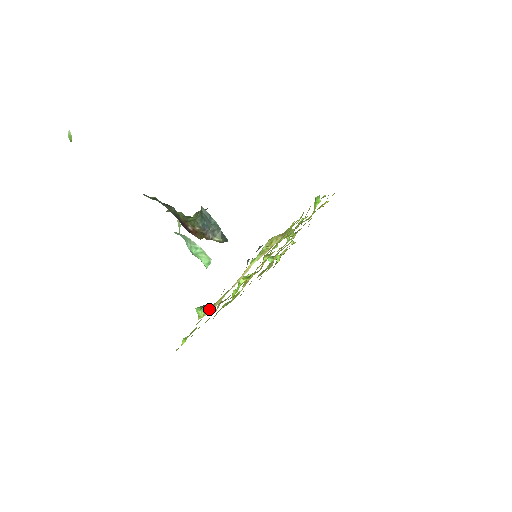
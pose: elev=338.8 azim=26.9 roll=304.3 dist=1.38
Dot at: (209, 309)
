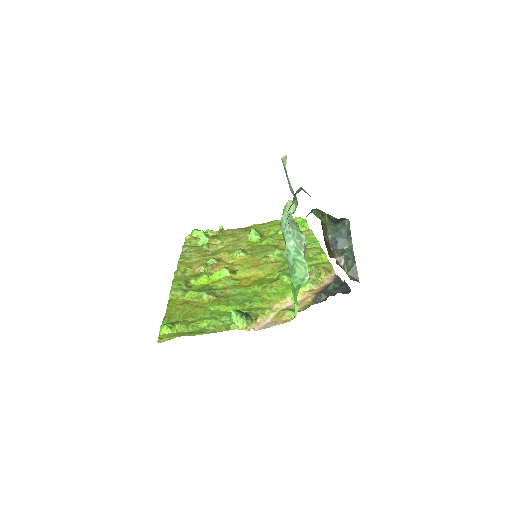
Dot at: (252, 322)
